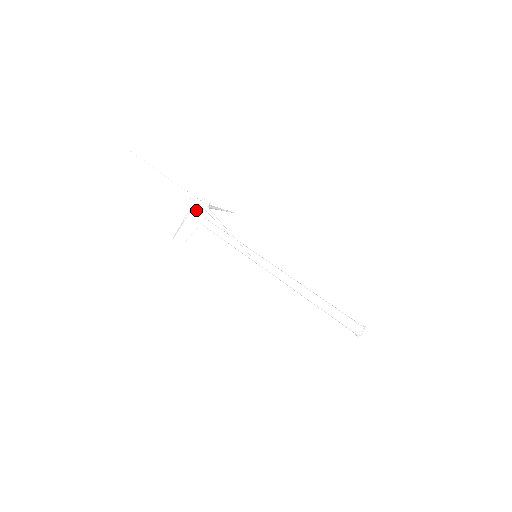
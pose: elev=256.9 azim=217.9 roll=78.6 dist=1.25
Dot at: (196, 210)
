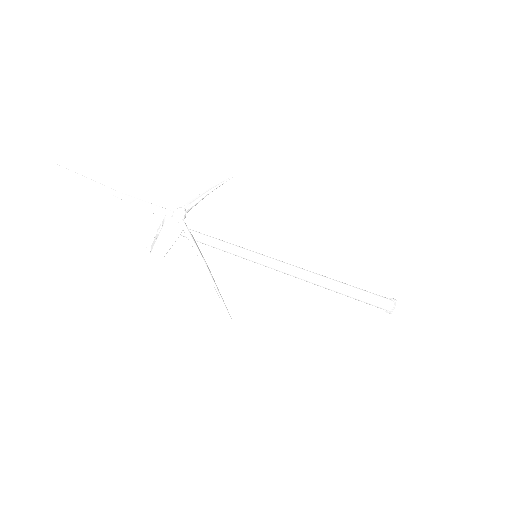
Dot at: (169, 226)
